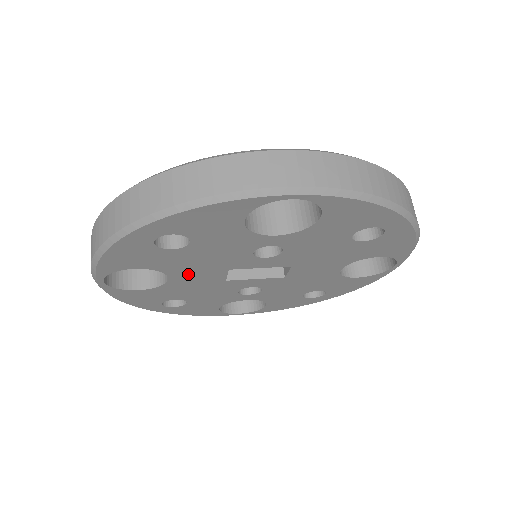
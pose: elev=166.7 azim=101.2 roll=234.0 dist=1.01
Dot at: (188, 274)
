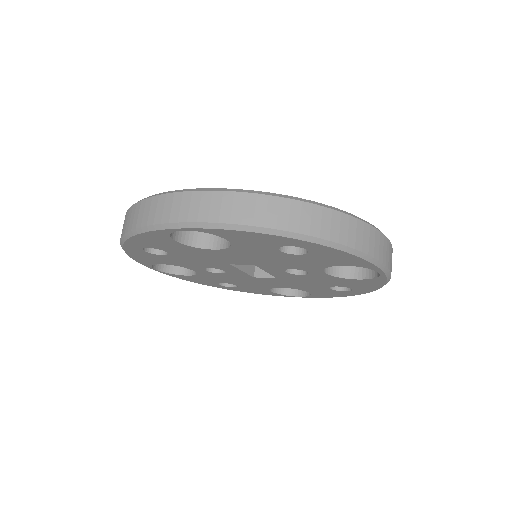
Dot at: (232, 254)
